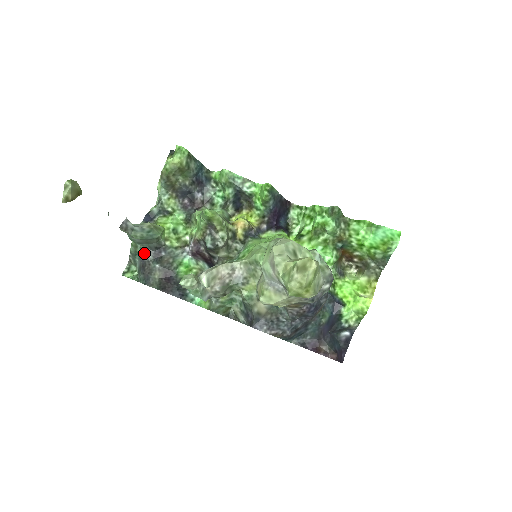
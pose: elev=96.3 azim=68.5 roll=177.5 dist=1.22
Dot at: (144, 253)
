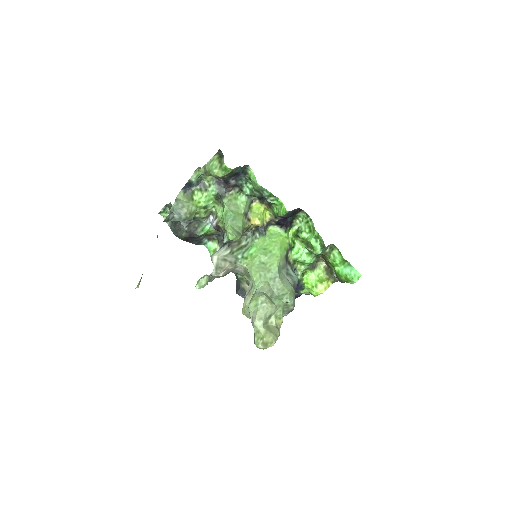
Dot at: occluded
